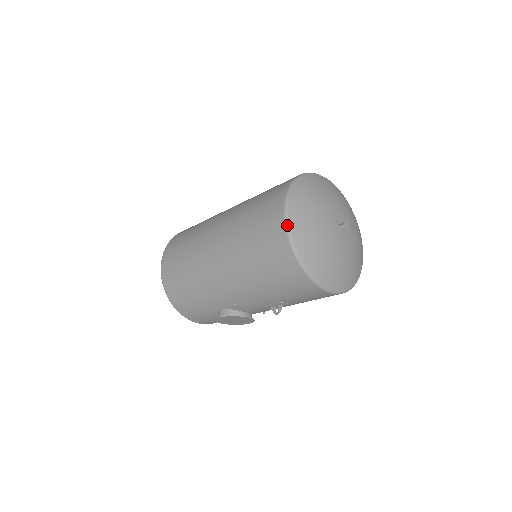
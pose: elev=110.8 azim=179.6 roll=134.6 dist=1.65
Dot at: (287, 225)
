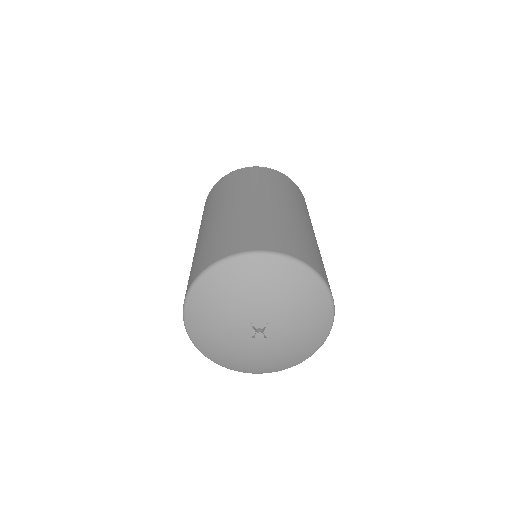
Dot at: occluded
